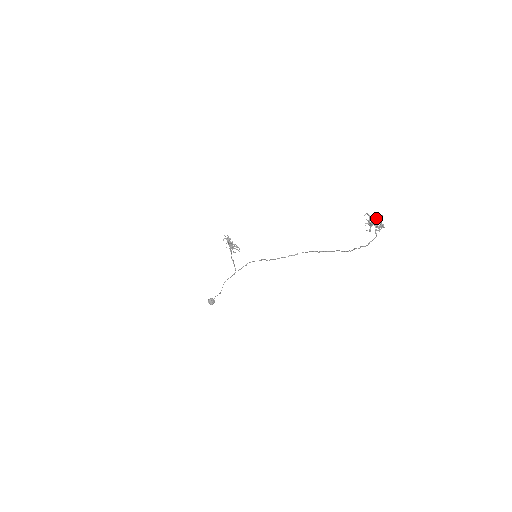
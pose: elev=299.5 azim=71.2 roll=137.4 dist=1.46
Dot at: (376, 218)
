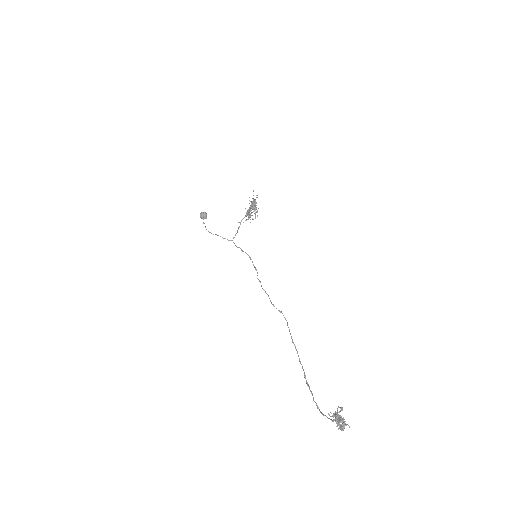
Dot at: (344, 421)
